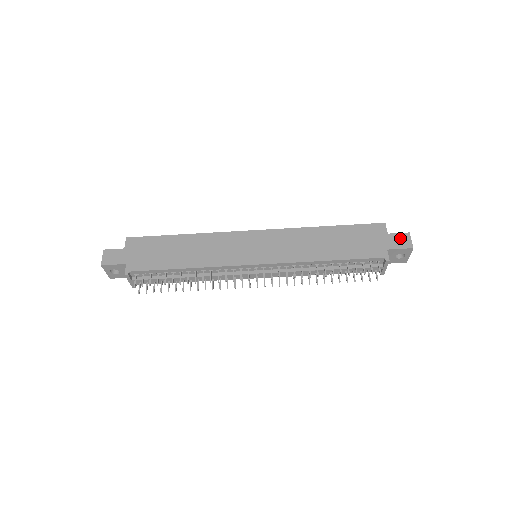
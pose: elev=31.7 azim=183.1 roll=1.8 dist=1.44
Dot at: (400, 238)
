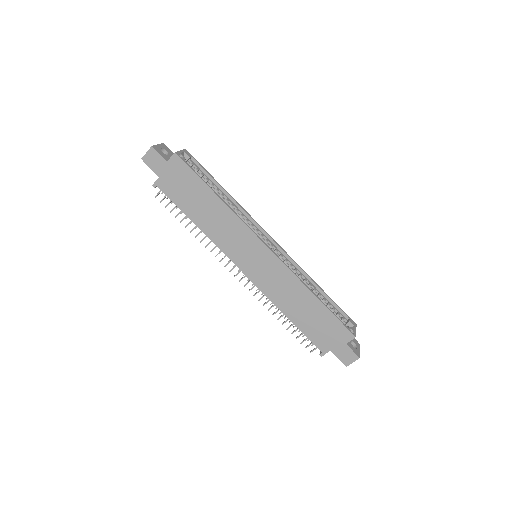
Dot at: (349, 354)
